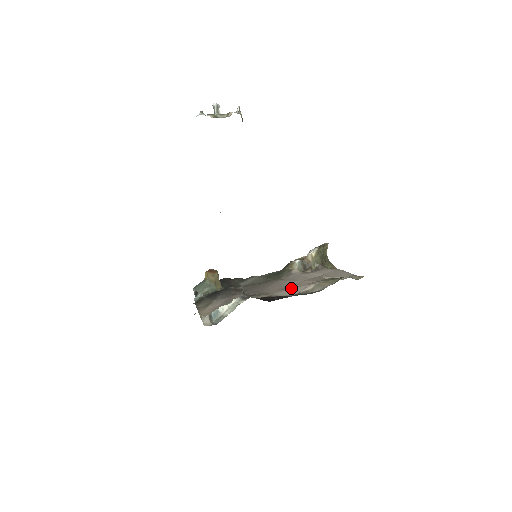
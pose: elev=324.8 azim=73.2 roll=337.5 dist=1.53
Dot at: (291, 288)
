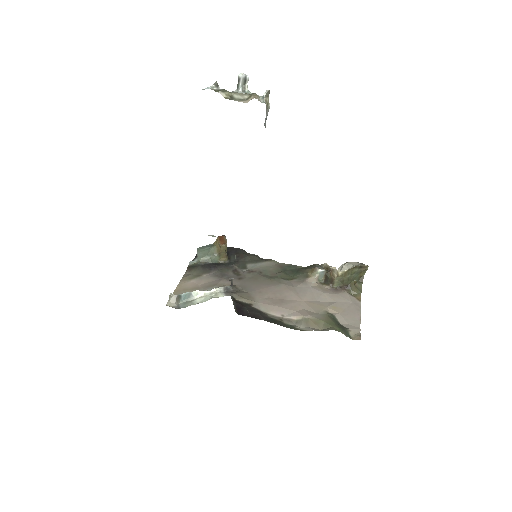
Dot at: (280, 305)
